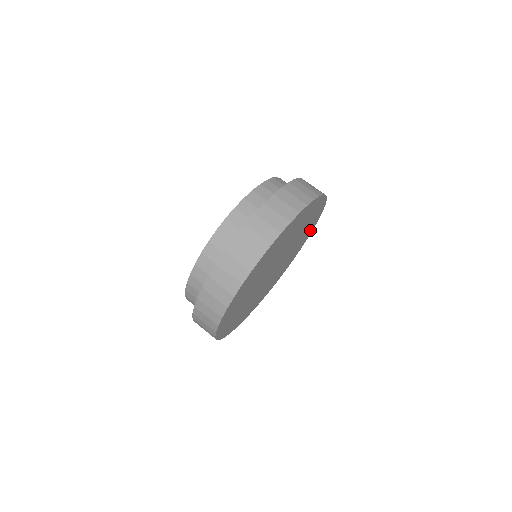
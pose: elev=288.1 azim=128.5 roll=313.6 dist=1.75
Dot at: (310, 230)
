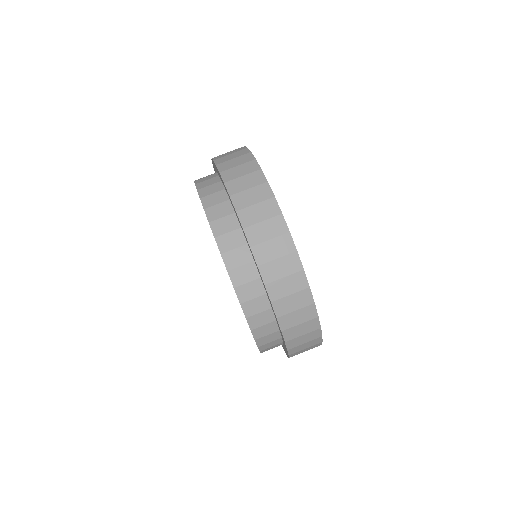
Dot at: occluded
